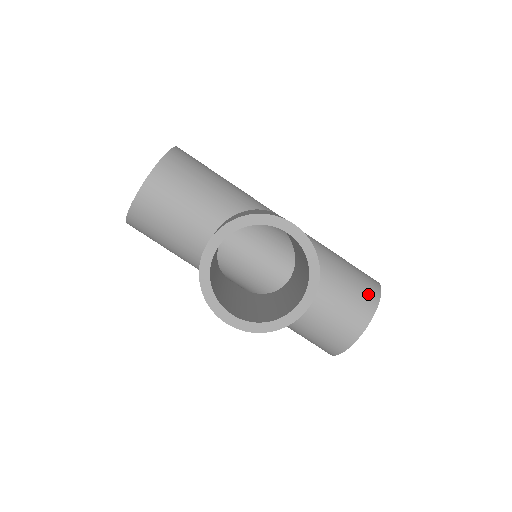
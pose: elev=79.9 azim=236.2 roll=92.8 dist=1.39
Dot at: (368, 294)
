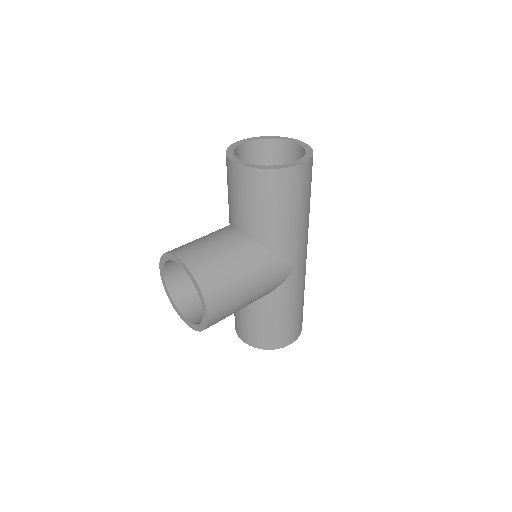
Dot at: (265, 342)
